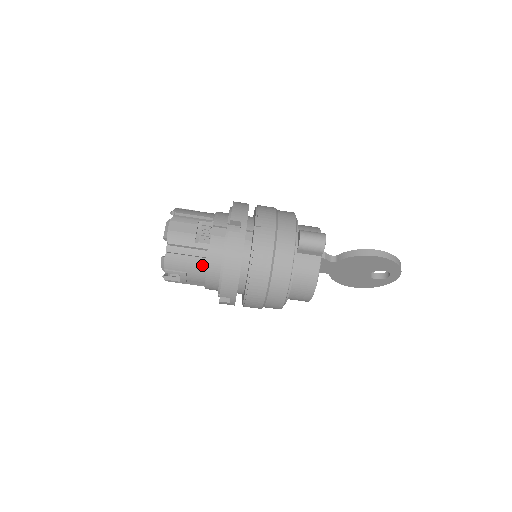
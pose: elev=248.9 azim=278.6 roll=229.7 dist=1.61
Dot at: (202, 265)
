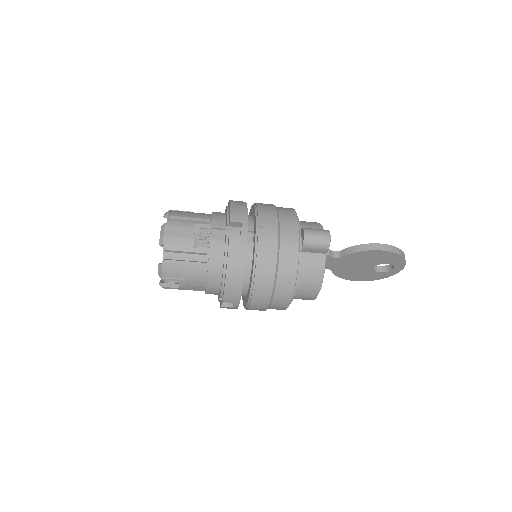
Dot at: (202, 270)
